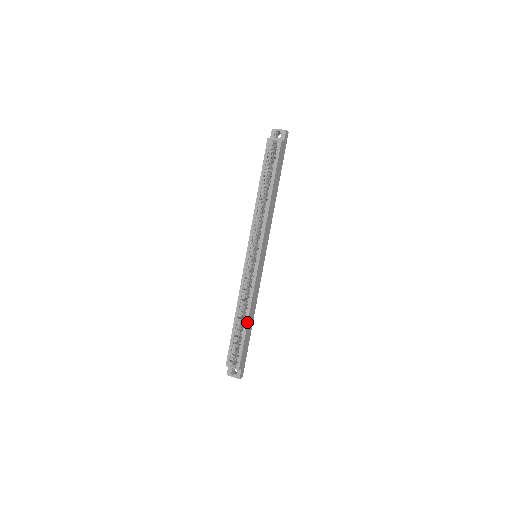
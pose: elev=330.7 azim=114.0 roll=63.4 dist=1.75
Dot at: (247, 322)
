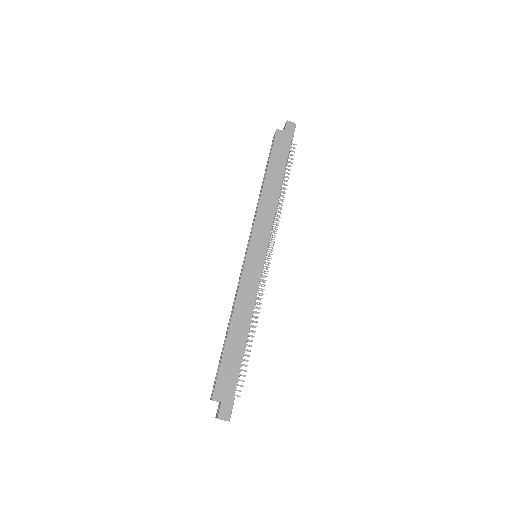
Dot at: (228, 332)
